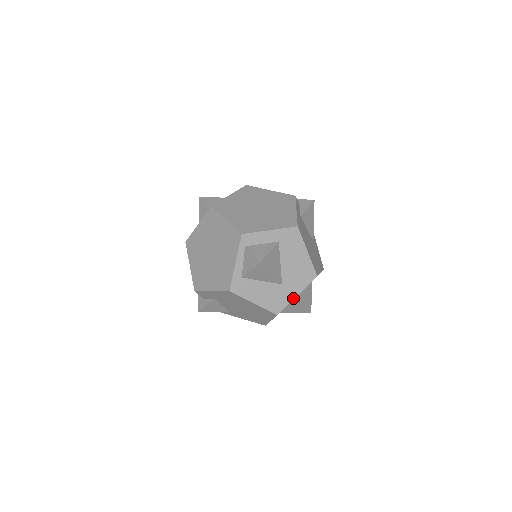
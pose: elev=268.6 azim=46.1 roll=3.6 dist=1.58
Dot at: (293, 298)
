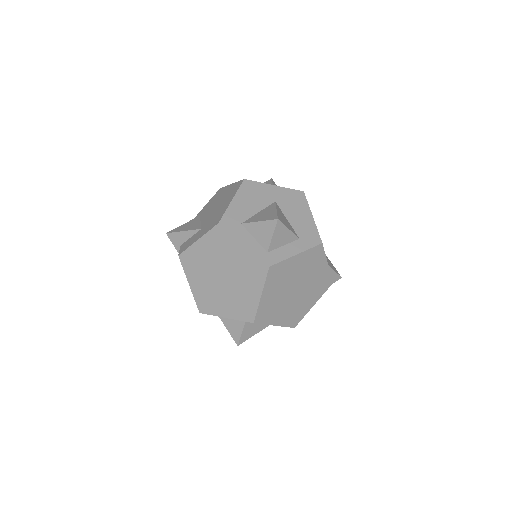
Dot at: occluded
